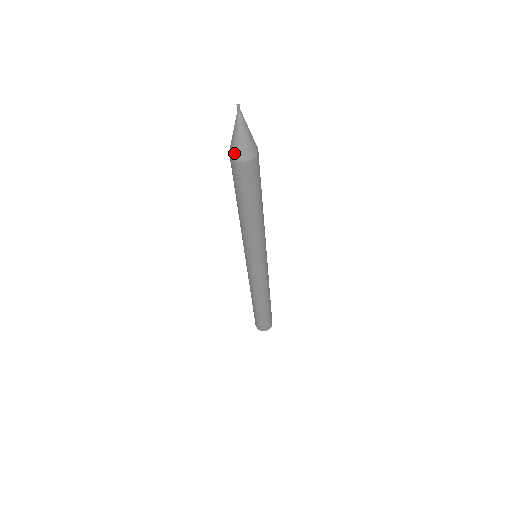
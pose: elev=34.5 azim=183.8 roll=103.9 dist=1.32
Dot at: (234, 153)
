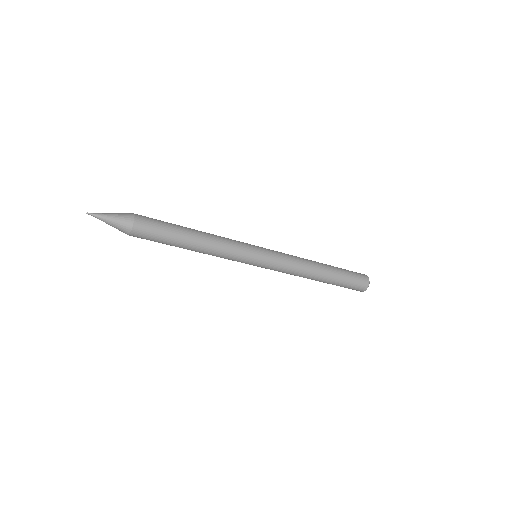
Dot at: (124, 232)
